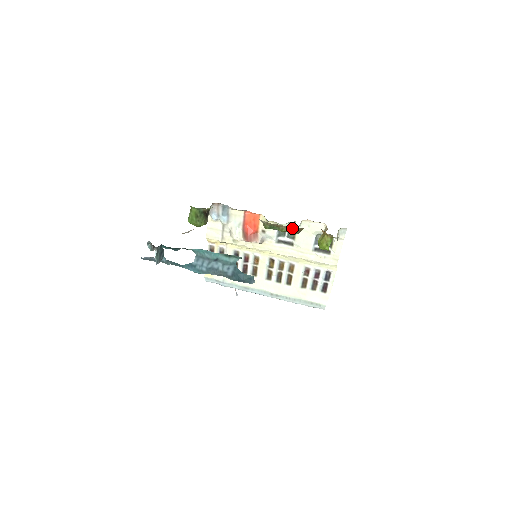
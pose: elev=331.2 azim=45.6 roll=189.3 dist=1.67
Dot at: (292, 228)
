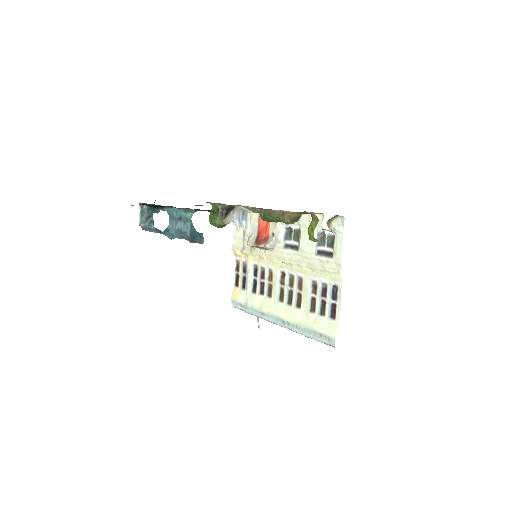
Dot at: (281, 213)
